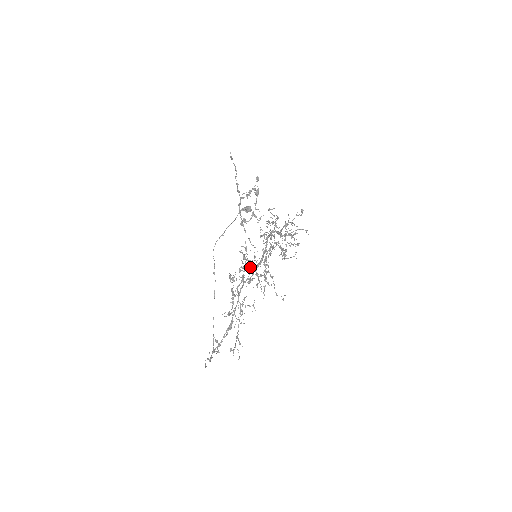
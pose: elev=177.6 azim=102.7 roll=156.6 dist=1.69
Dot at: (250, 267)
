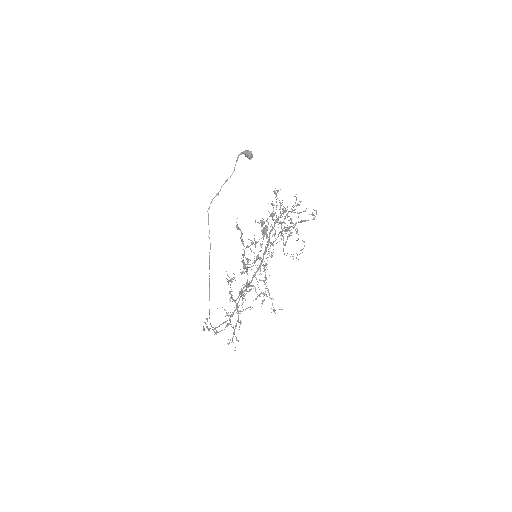
Dot at: (250, 286)
